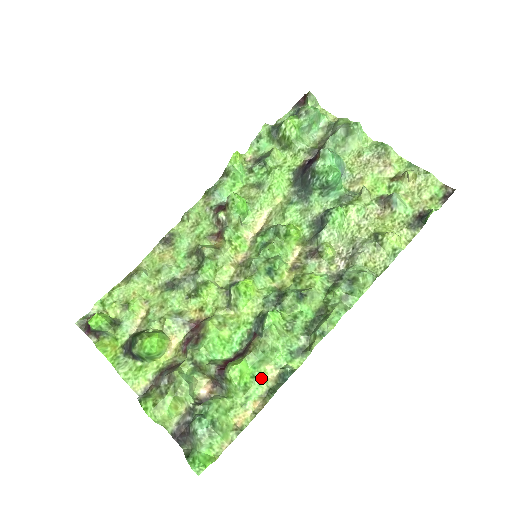
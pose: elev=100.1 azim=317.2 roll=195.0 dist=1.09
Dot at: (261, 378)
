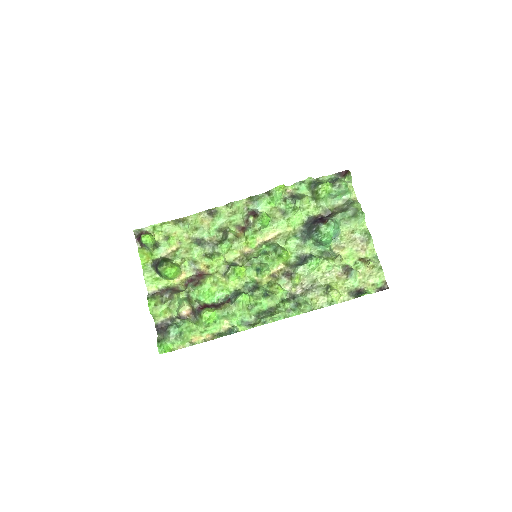
Dot at: (219, 325)
